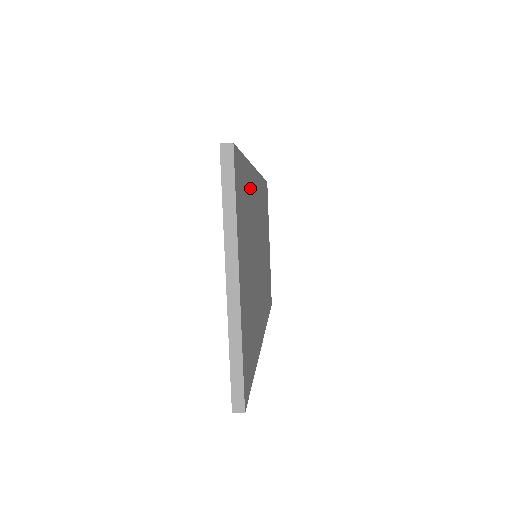
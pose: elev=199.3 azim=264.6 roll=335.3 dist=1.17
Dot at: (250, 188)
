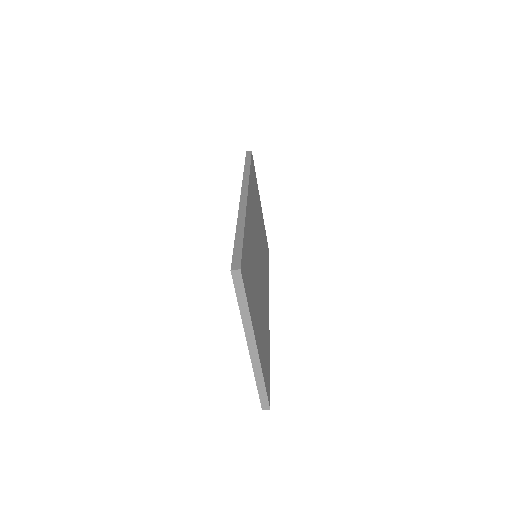
Dot at: (248, 239)
